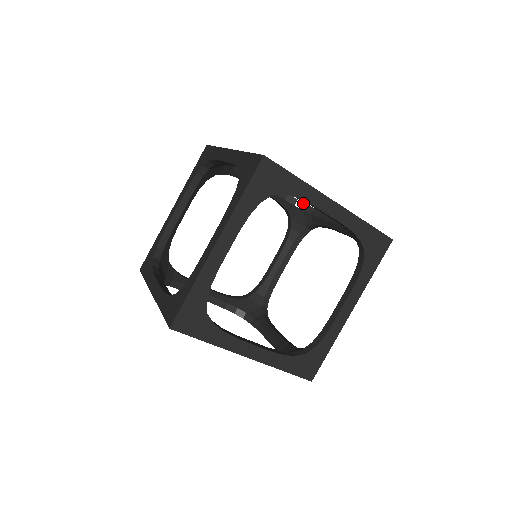
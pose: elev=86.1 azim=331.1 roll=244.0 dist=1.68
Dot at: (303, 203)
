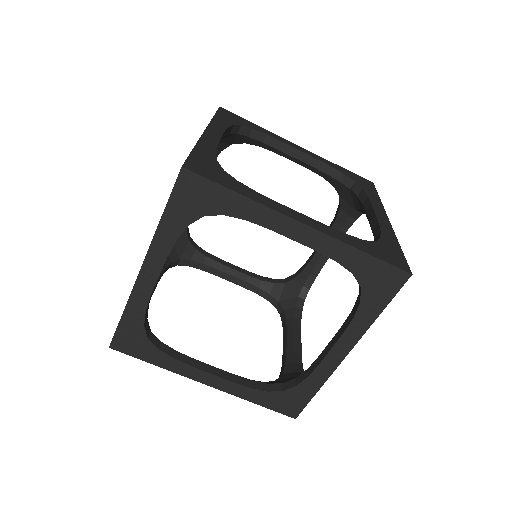
Dot at: (350, 179)
